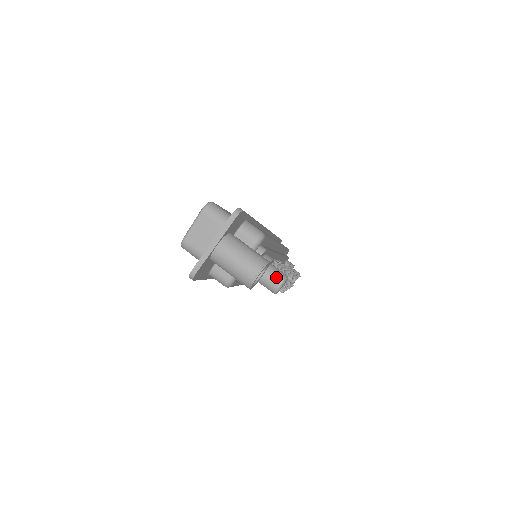
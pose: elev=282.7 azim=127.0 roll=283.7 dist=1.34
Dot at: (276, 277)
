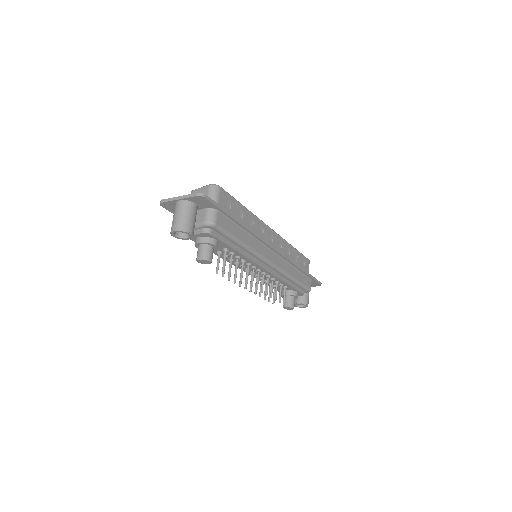
Dot at: (203, 253)
